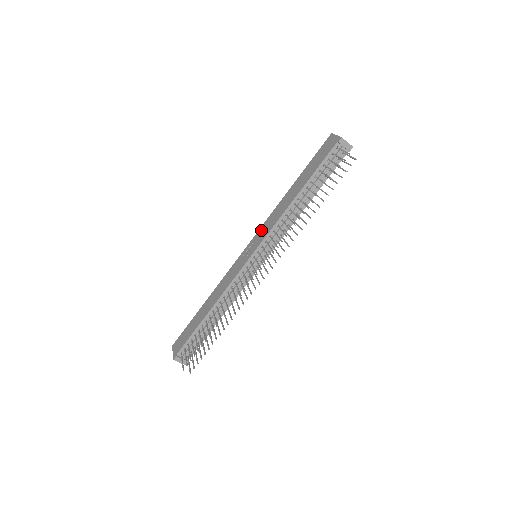
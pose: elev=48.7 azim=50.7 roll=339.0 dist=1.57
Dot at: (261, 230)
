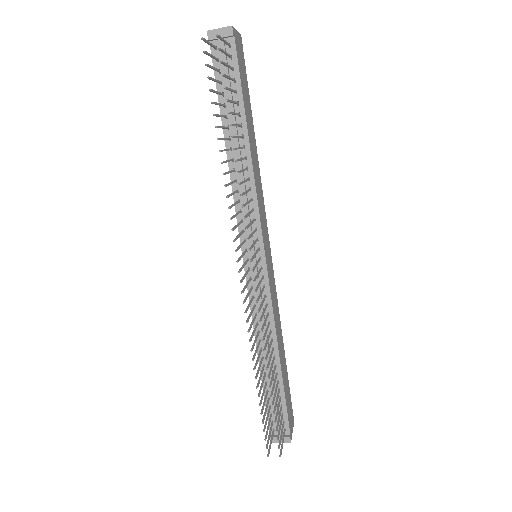
Dot at: occluded
